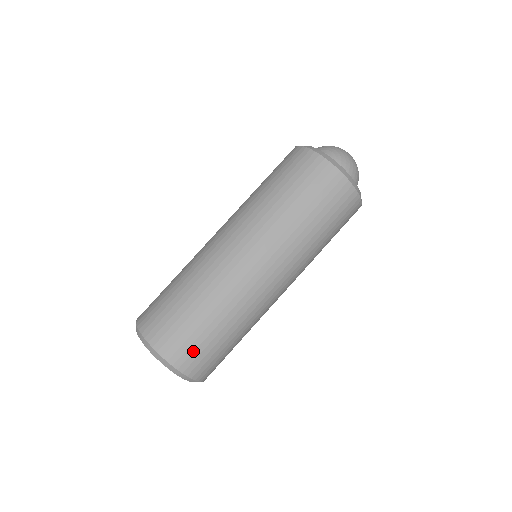
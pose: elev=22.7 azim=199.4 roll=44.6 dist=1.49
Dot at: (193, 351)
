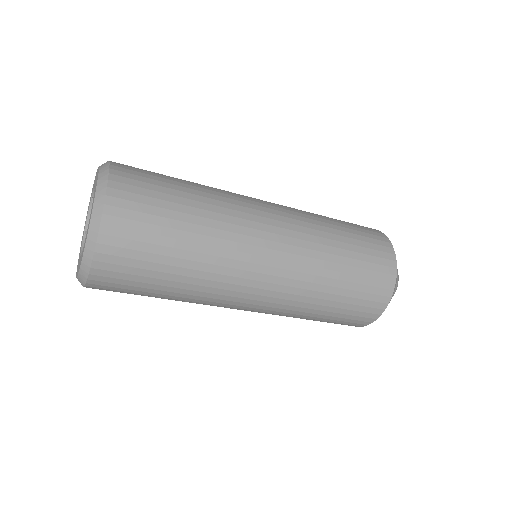
Dot at: (141, 202)
